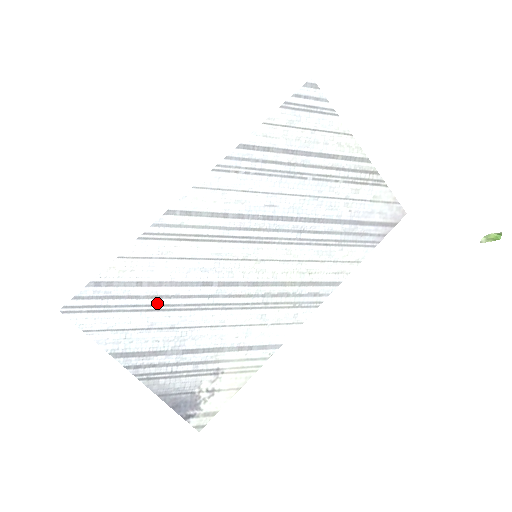
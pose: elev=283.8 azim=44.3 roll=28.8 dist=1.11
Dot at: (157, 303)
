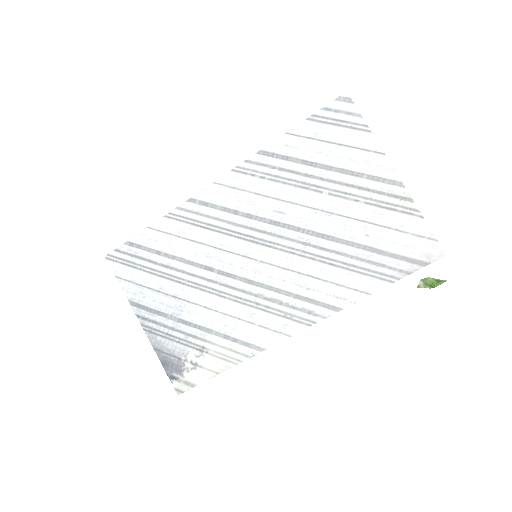
Dot at: (168, 272)
